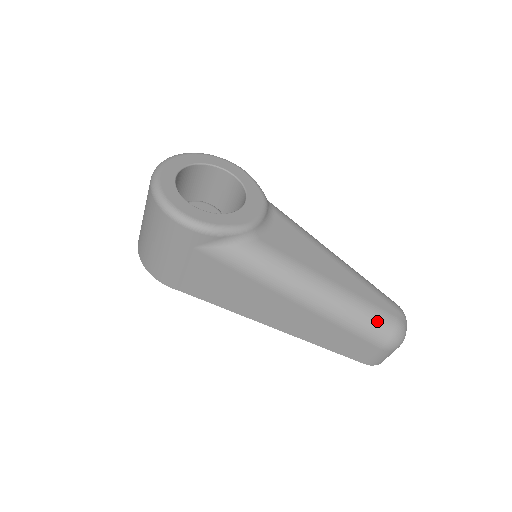
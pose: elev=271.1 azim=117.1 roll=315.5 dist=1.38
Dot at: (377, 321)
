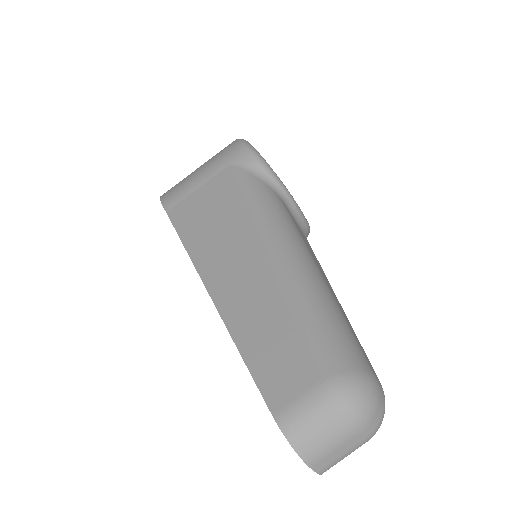
Dot at: (346, 340)
